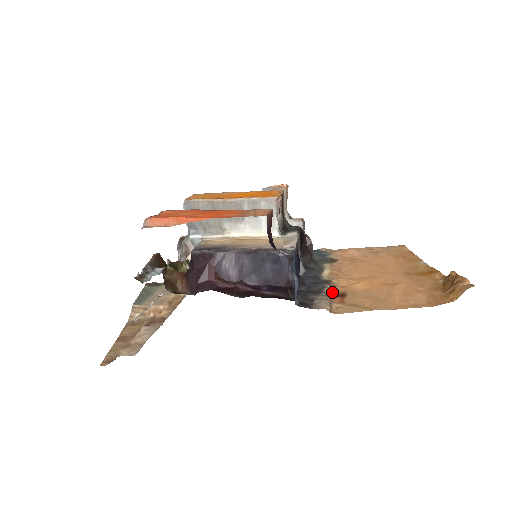
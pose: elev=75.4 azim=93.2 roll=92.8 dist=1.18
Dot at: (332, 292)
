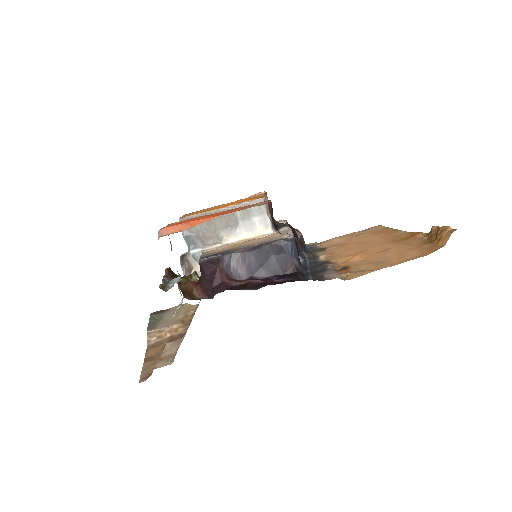
Dot at: (335, 268)
